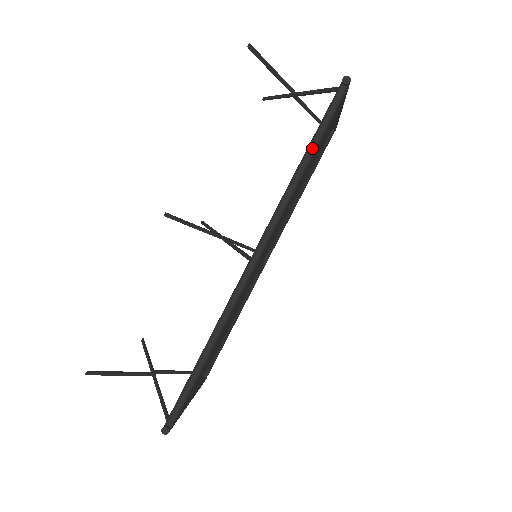
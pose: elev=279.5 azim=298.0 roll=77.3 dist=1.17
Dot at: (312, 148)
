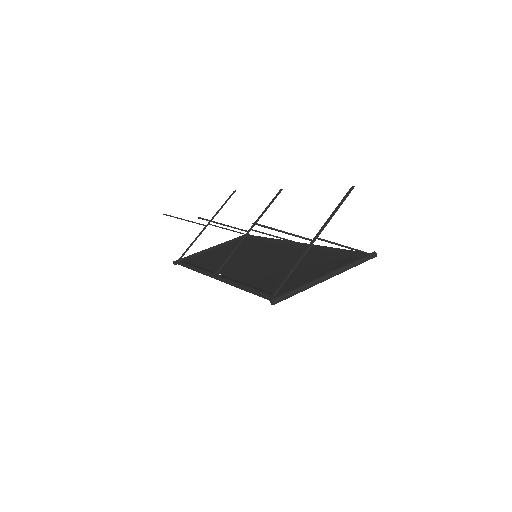
Dot at: (249, 291)
